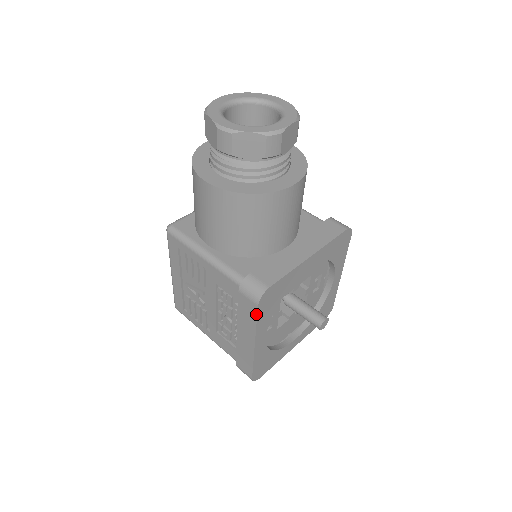
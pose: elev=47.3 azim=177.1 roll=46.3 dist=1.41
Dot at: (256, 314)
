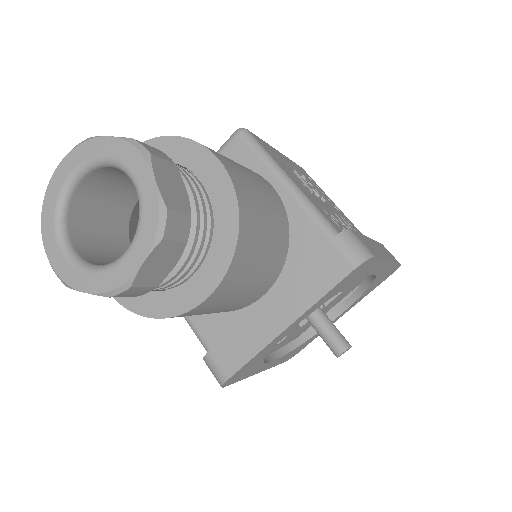
Dot at: (231, 383)
